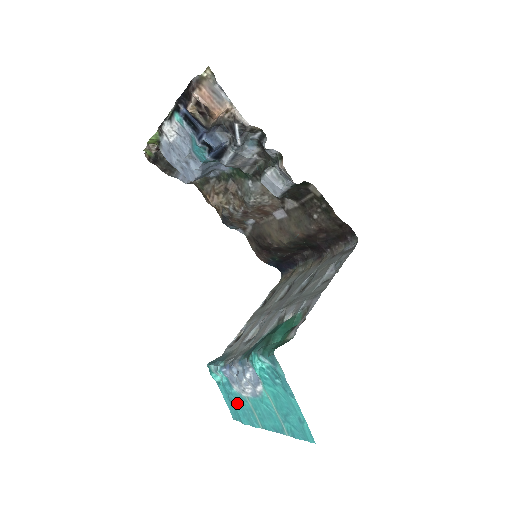
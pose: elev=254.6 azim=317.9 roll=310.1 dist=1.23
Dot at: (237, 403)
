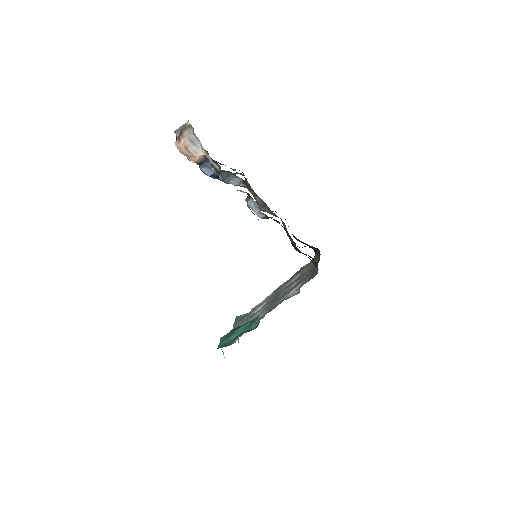
Dot at: occluded
